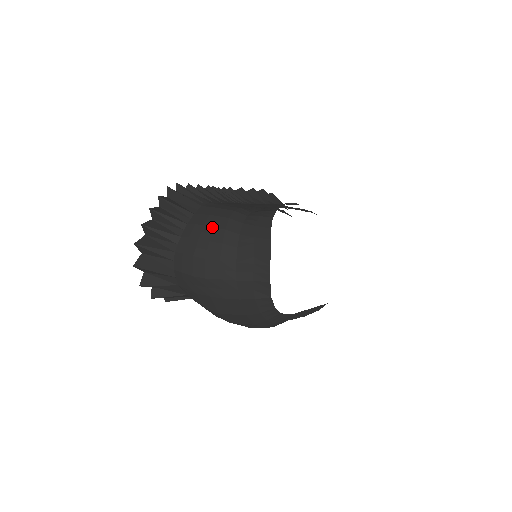
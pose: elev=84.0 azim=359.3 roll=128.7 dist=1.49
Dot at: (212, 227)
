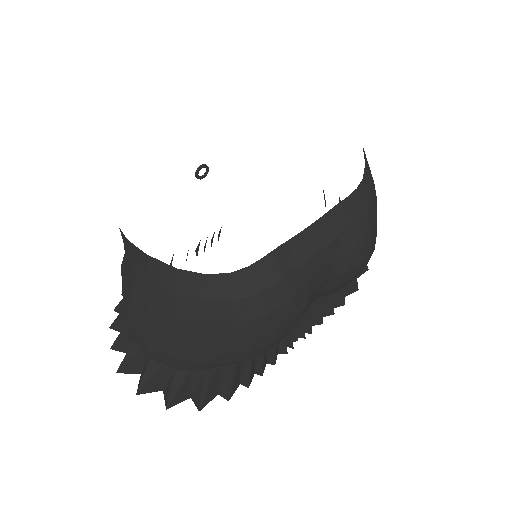
Dot at: occluded
